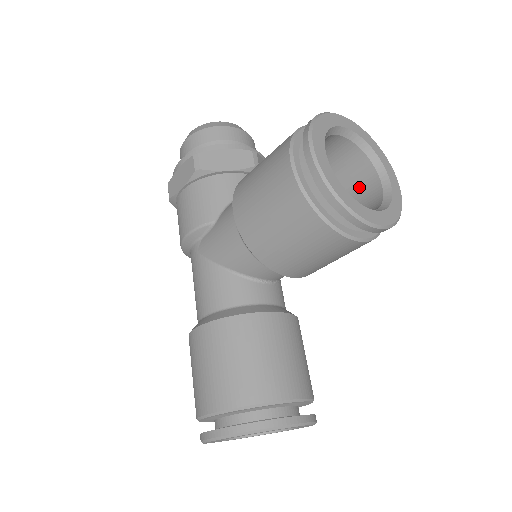
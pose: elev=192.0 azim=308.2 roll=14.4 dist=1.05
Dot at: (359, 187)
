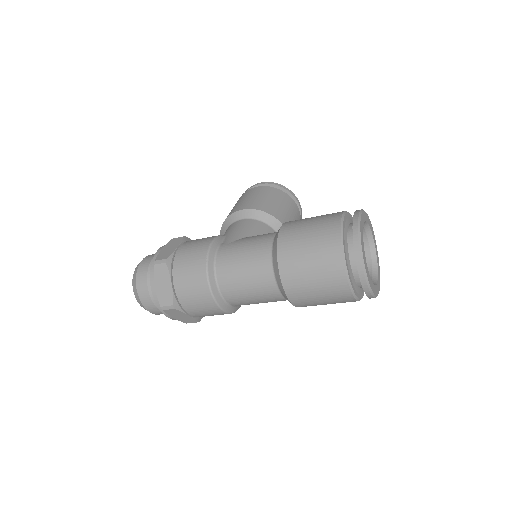
Dot at: occluded
